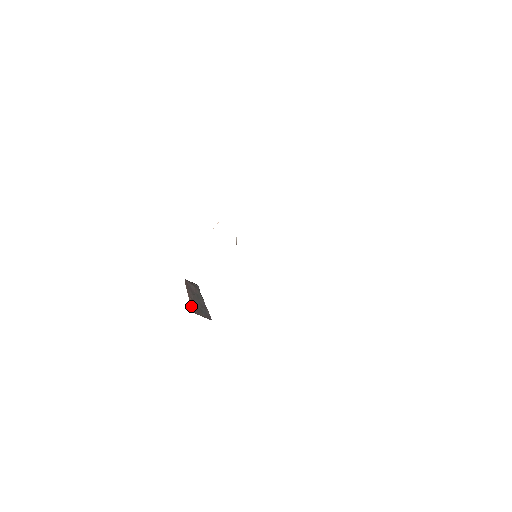
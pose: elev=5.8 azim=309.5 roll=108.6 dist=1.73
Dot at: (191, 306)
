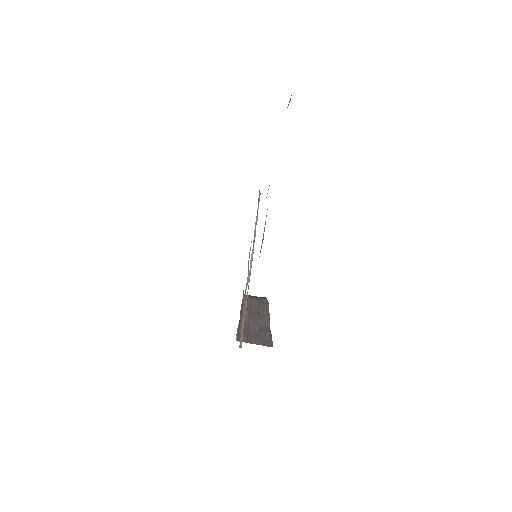
Dot at: (238, 332)
